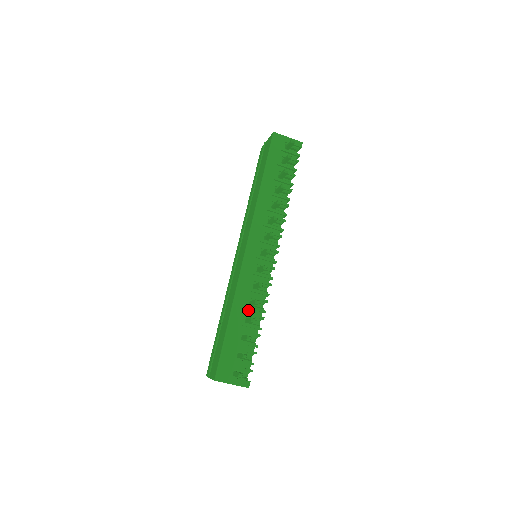
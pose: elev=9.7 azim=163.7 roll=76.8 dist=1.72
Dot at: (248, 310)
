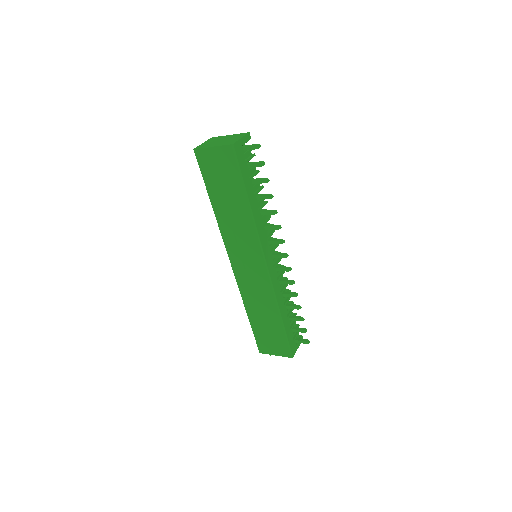
Dot at: (283, 301)
